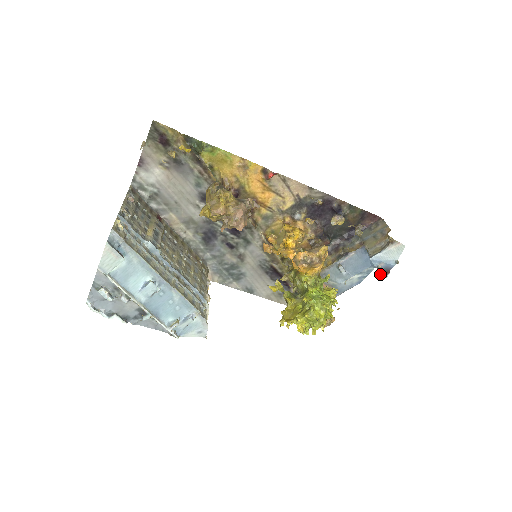
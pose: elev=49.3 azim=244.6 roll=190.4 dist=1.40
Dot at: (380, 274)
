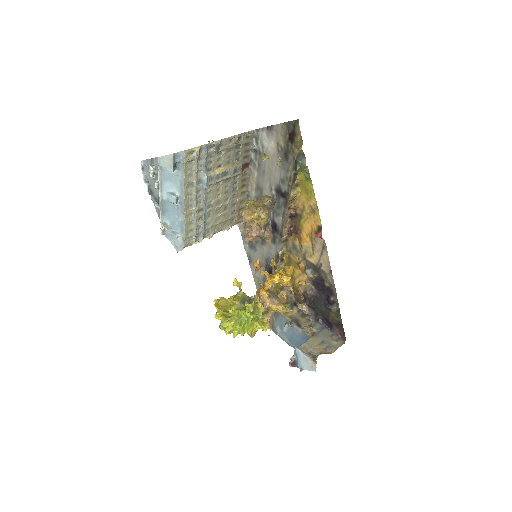
Dot at: occluded
